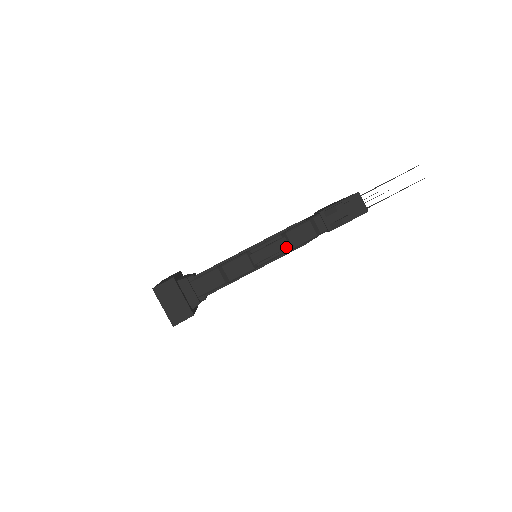
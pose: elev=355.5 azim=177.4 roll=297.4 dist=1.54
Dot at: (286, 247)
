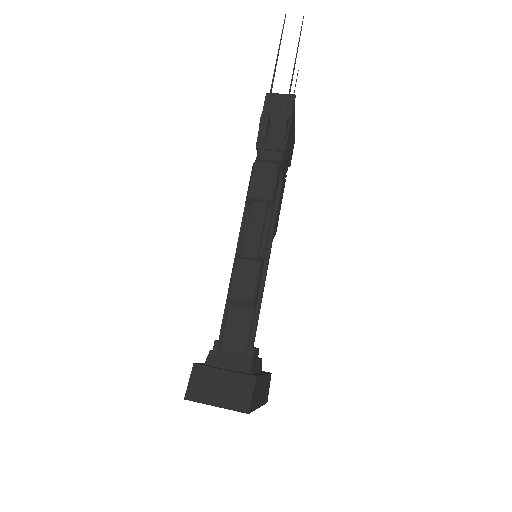
Dot at: (264, 208)
